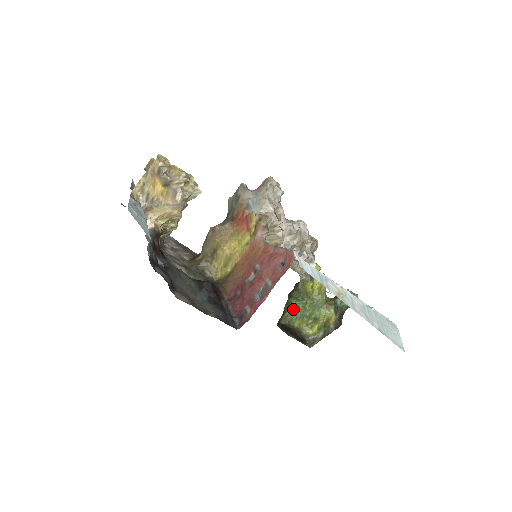
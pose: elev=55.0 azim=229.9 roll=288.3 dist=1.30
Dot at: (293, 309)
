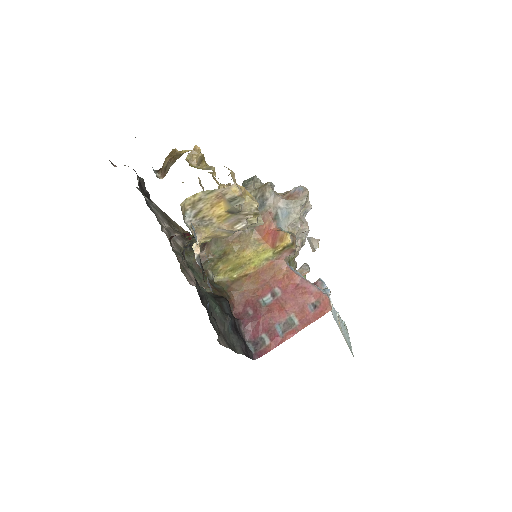
Dot at: occluded
